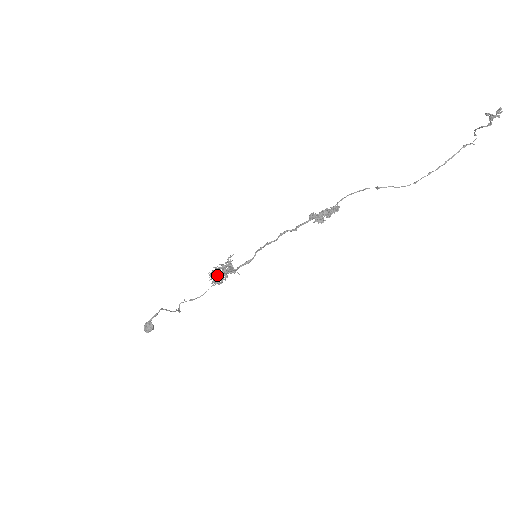
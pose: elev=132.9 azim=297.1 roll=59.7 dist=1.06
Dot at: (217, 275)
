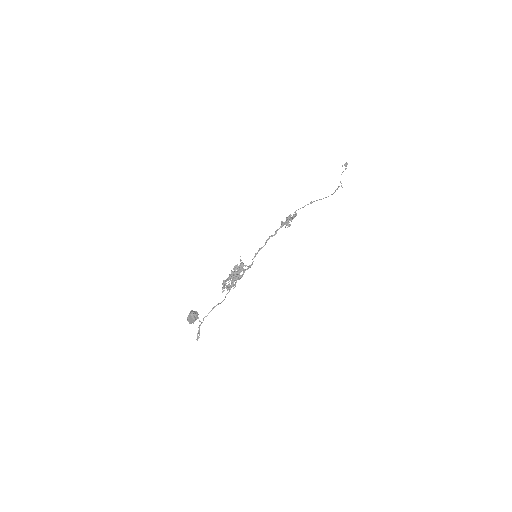
Dot at: occluded
